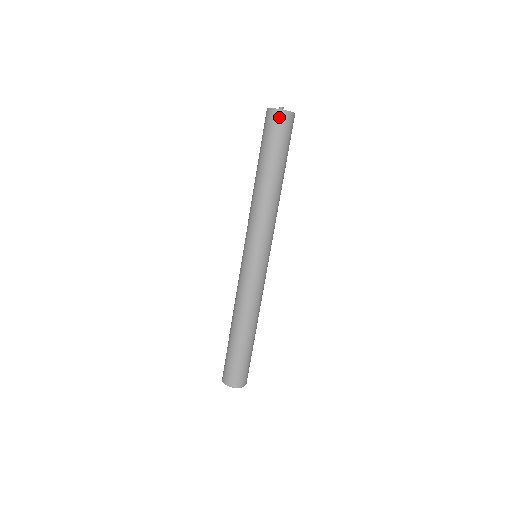
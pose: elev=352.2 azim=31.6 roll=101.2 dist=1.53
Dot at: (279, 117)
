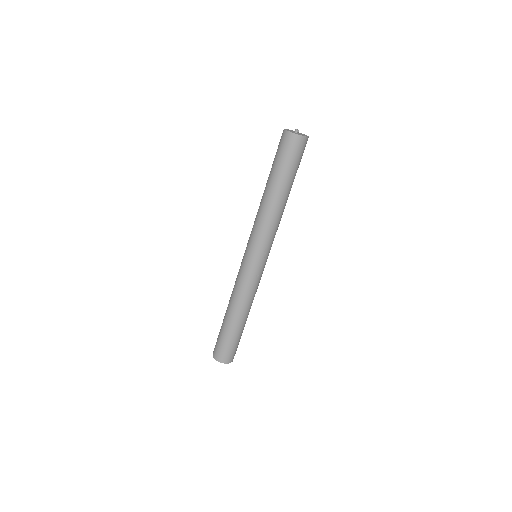
Dot at: (288, 138)
